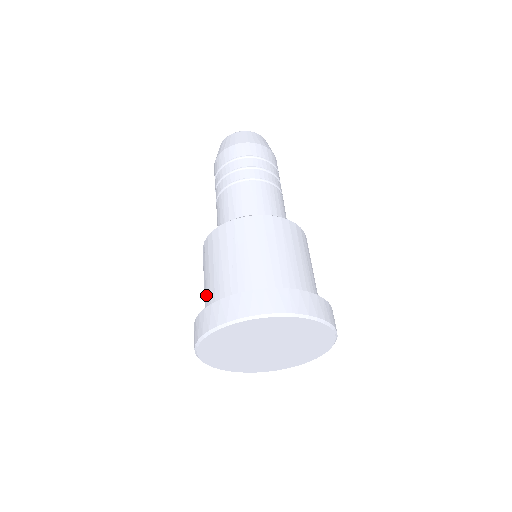
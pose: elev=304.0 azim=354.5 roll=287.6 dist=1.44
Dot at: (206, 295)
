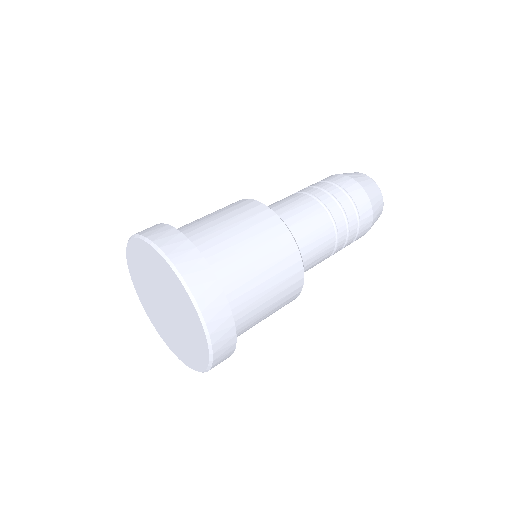
Dot at: occluded
